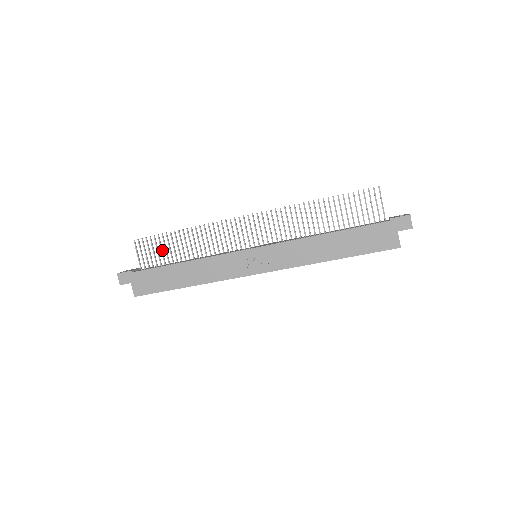
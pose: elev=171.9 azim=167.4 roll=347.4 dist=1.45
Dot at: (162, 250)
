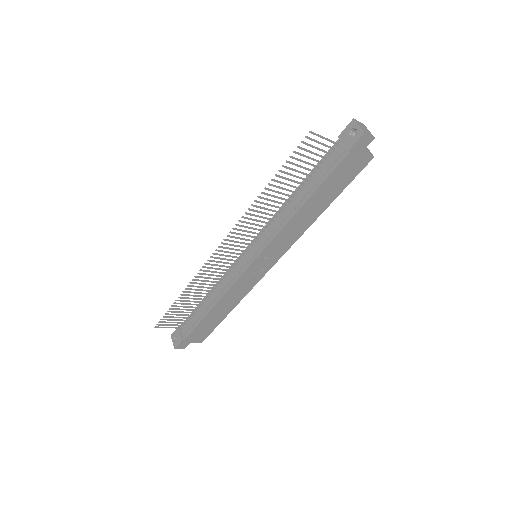
Dot at: (182, 312)
